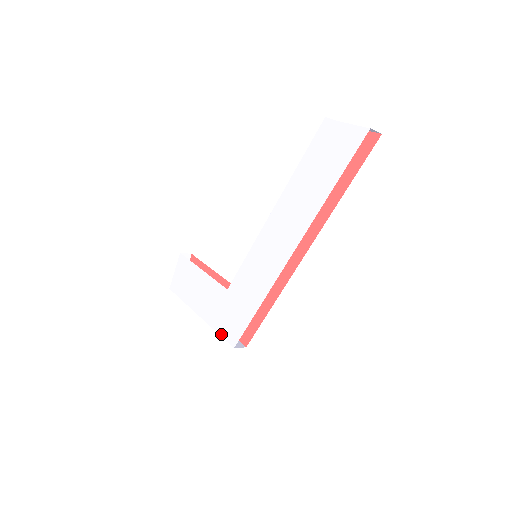
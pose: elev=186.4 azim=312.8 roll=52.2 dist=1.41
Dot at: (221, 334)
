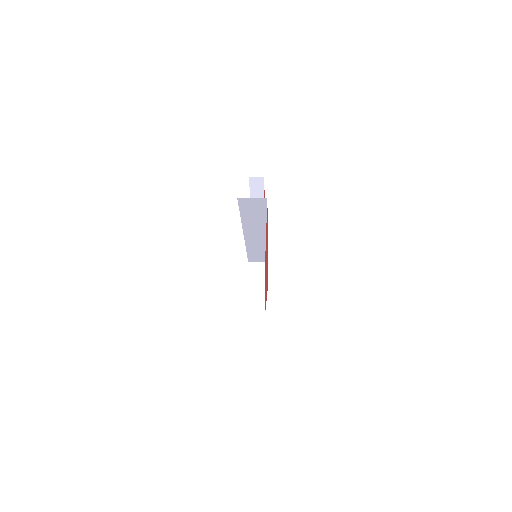
Dot at: (249, 291)
